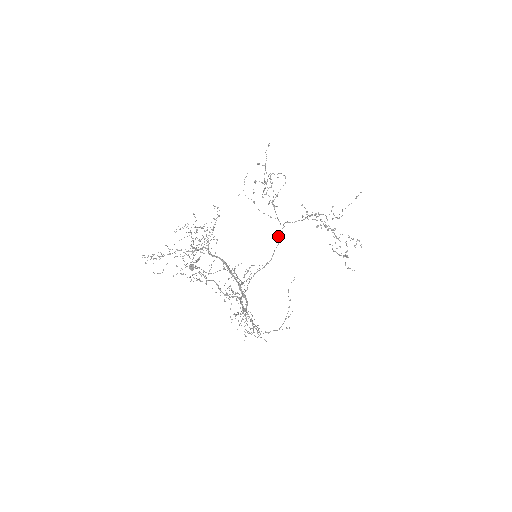
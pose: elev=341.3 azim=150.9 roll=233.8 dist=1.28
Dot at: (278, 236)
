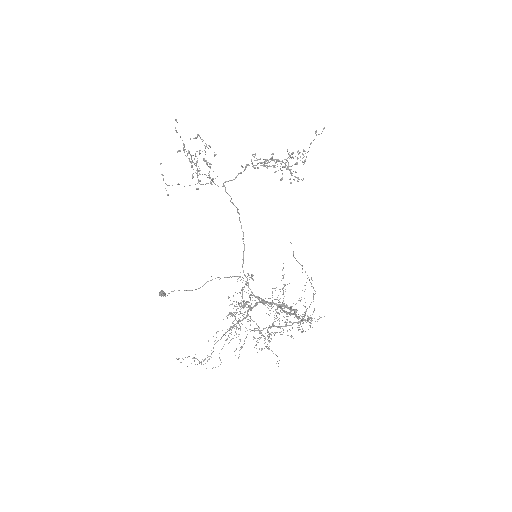
Dot at: occluded
